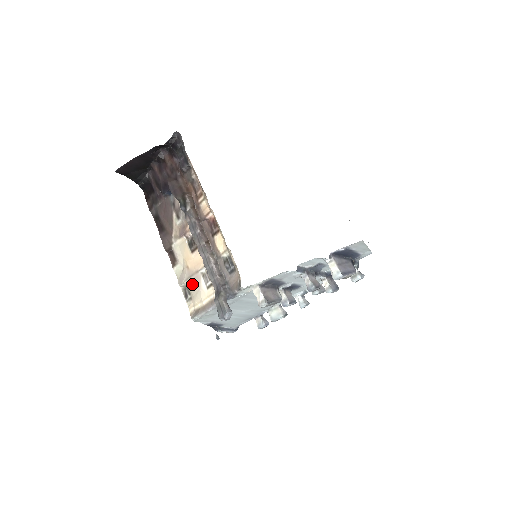
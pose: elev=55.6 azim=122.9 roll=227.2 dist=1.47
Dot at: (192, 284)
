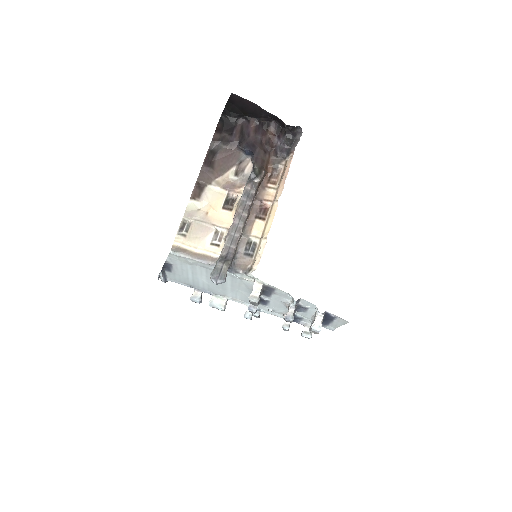
Dot at: (198, 228)
